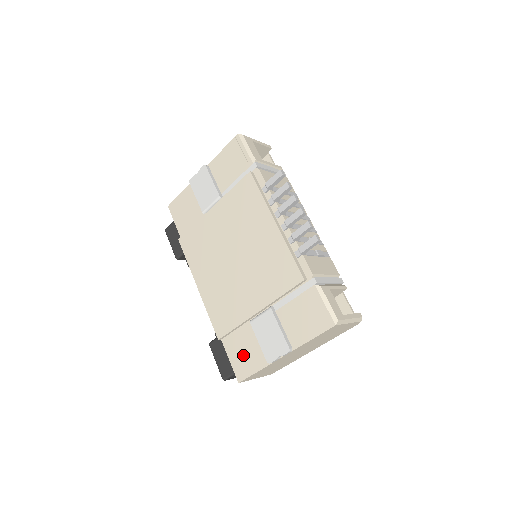
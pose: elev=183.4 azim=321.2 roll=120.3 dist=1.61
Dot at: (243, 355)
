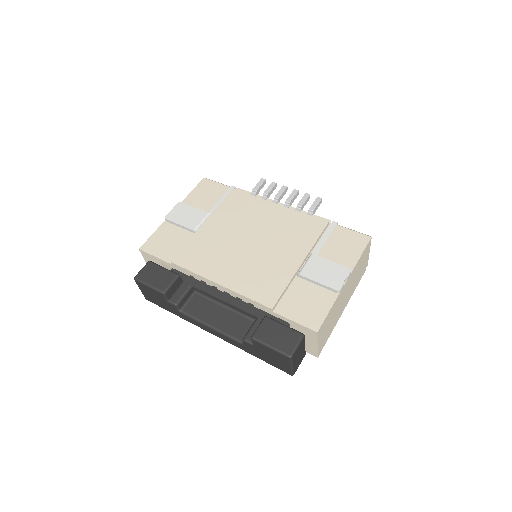
Dot at: (306, 307)
